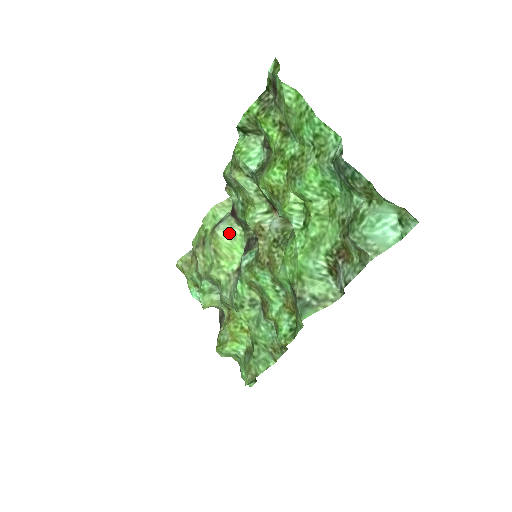
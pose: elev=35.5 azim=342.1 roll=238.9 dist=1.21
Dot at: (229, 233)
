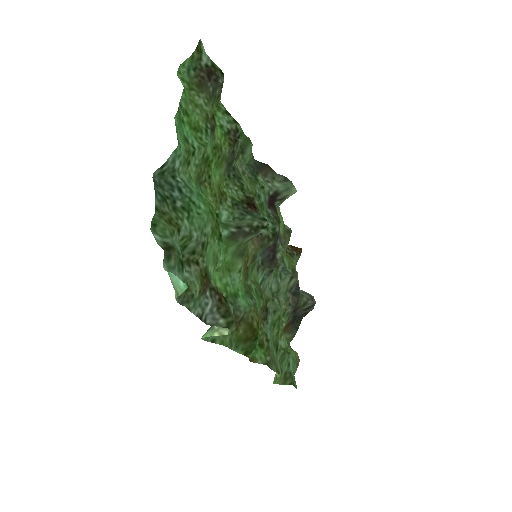
Dot at: occluded
